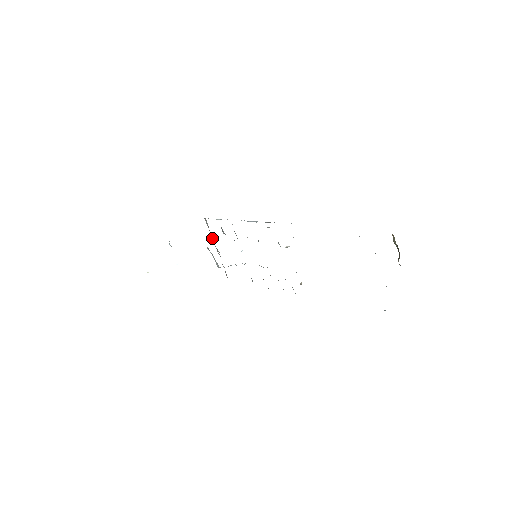
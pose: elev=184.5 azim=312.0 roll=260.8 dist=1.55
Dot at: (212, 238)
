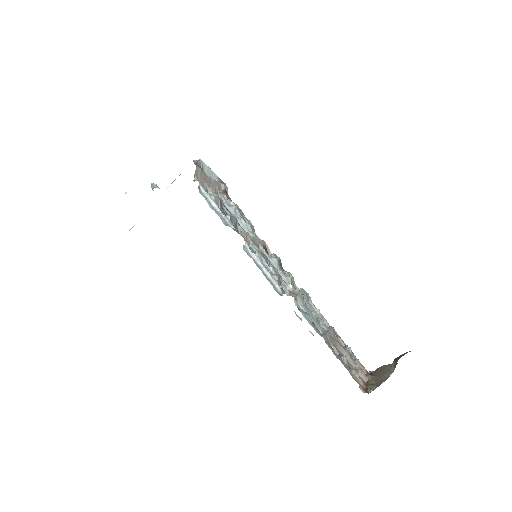
Dot at: (206, 178)
